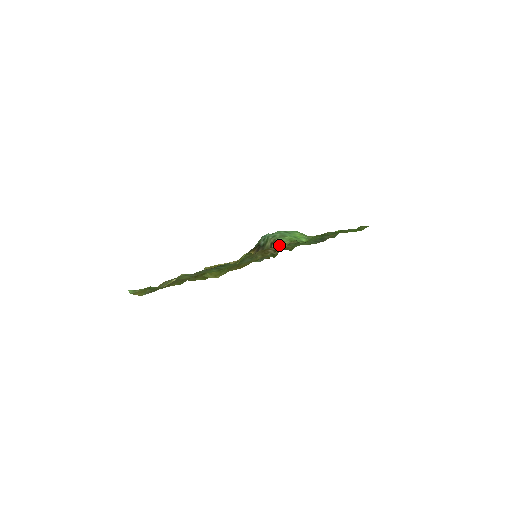
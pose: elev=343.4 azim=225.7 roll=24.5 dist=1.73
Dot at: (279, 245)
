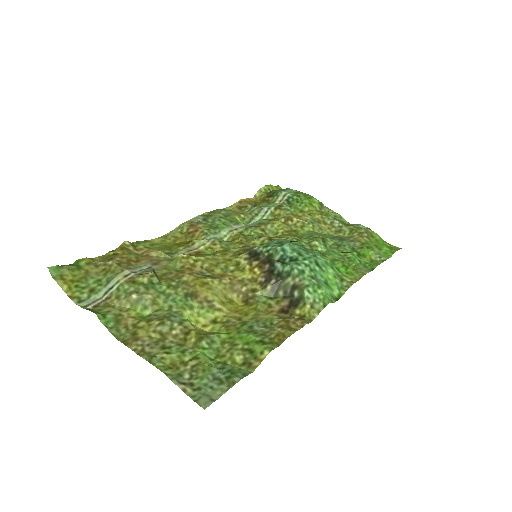
Dot at: (307, 306)
